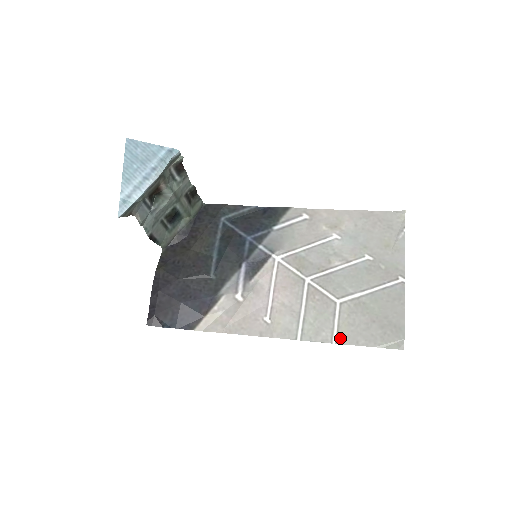
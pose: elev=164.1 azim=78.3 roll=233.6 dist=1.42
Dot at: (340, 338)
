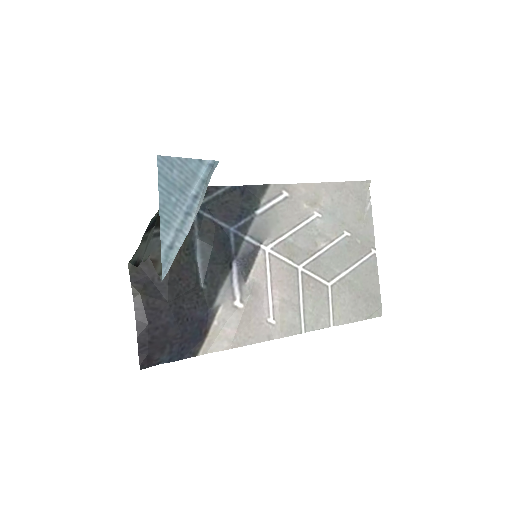
Dot at: (336, 320)
